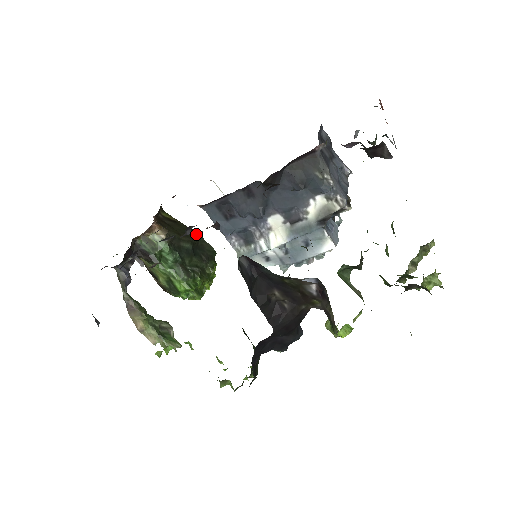
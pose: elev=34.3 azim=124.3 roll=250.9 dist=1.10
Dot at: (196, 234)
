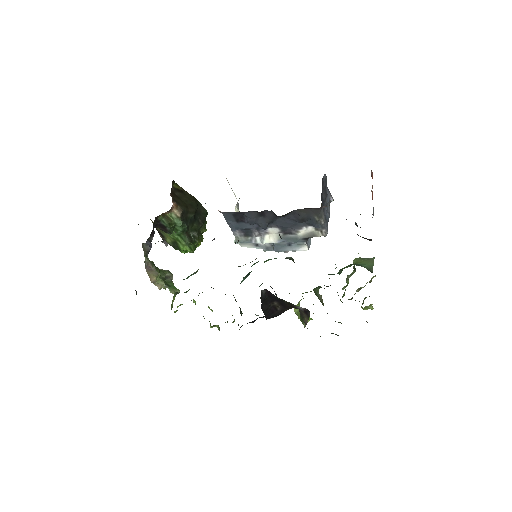
Dot at: (197, 202)
